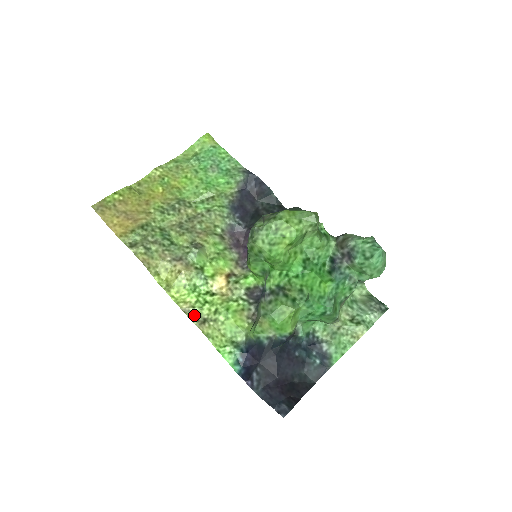
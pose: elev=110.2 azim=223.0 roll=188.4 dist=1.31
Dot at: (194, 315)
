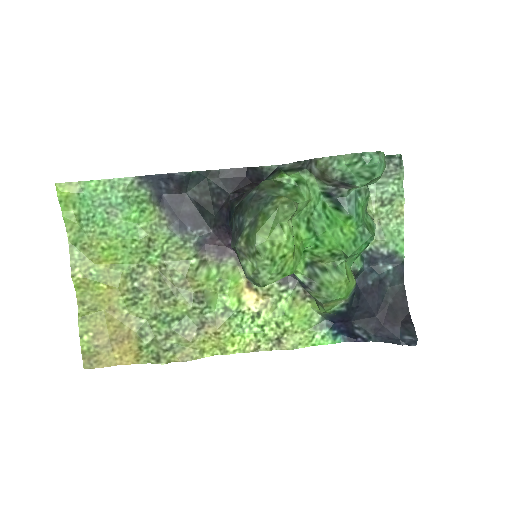
Dot at: (266, 345)
